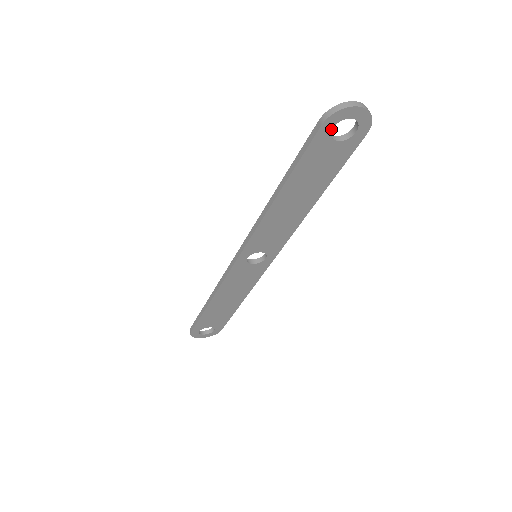
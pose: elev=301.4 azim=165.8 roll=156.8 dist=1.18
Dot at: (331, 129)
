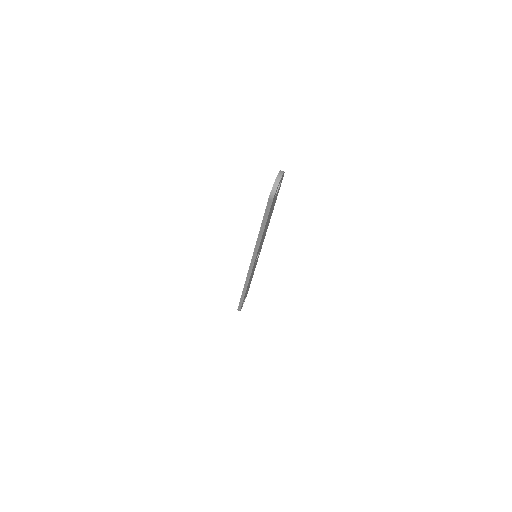
Dot at: occluded
